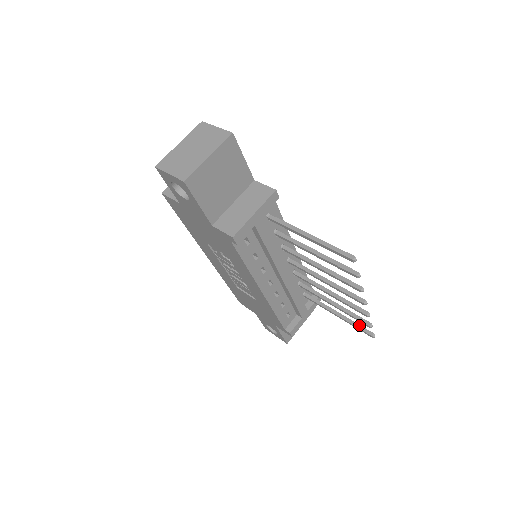
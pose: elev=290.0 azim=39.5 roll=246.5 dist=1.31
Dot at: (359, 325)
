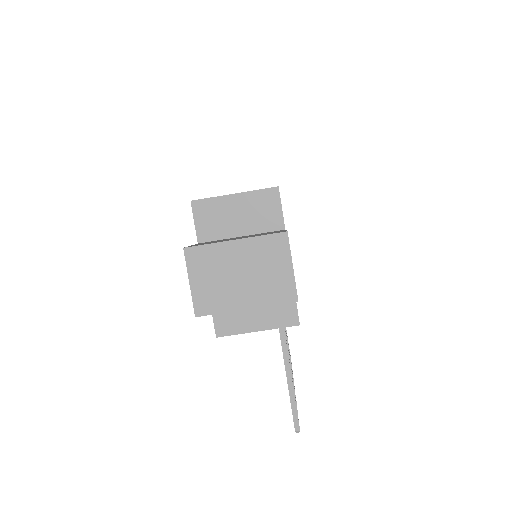
Dot at: occluded
